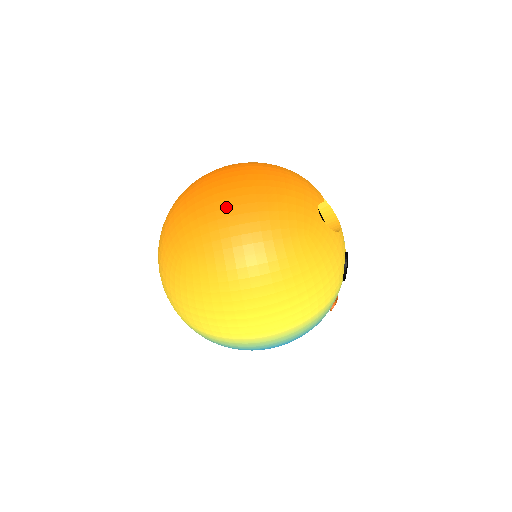
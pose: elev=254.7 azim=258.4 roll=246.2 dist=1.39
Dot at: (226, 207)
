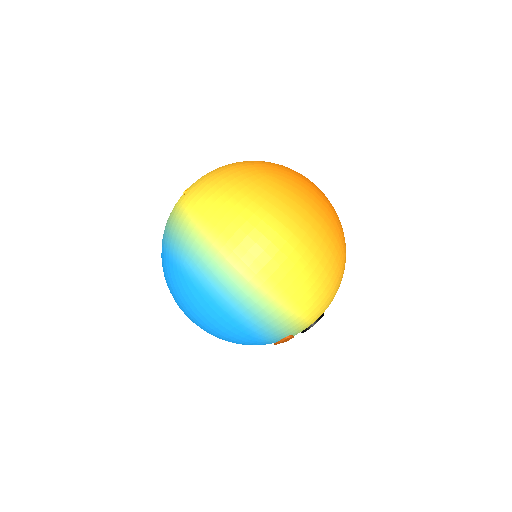
Dot at: (317, 187)
